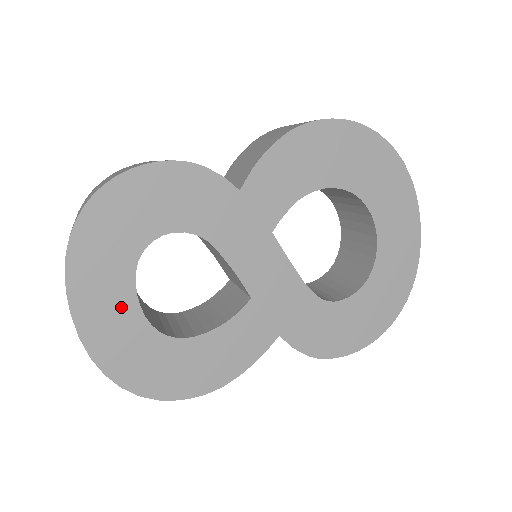
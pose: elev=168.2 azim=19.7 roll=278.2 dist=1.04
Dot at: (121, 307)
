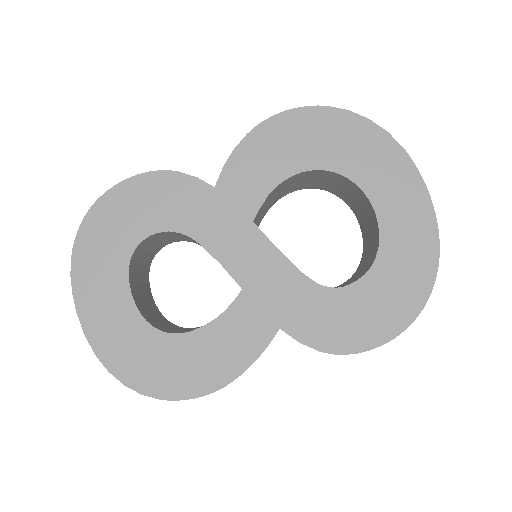
Dot at: (118, 305)
